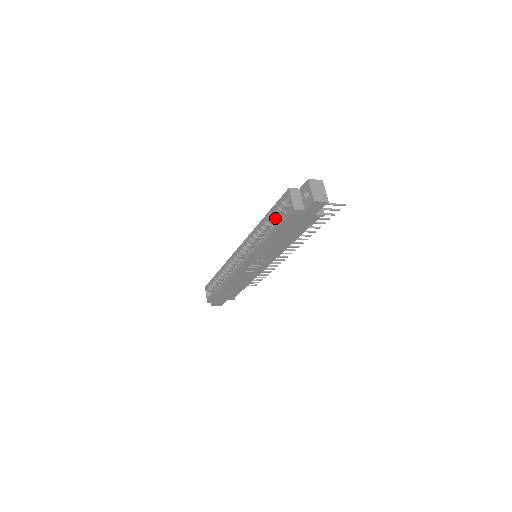
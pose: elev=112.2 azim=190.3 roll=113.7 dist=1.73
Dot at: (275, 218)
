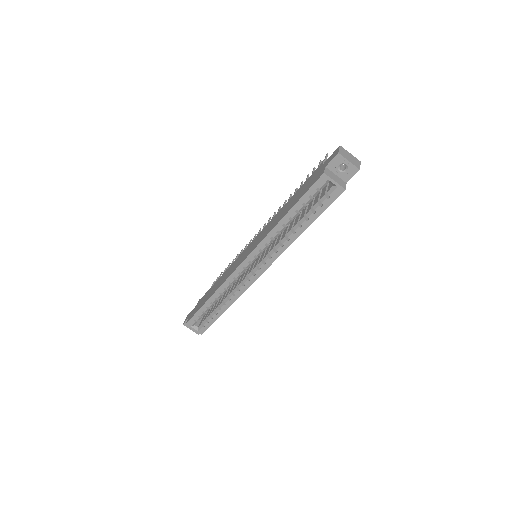
Dot at: occluded
